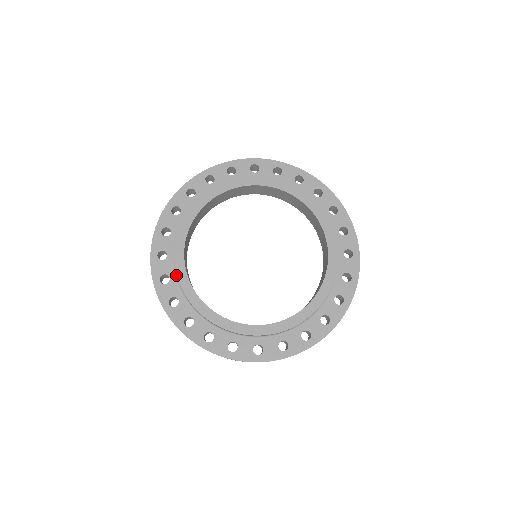
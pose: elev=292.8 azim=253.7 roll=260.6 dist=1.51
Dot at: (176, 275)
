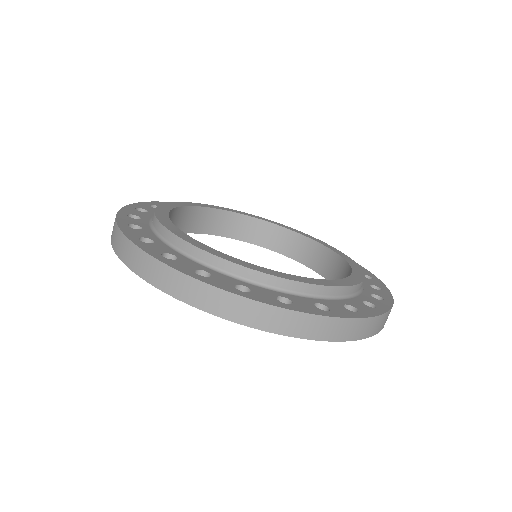
Dot at: occluded
